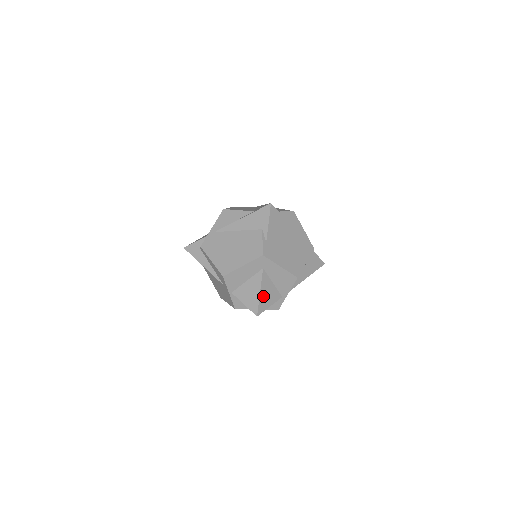
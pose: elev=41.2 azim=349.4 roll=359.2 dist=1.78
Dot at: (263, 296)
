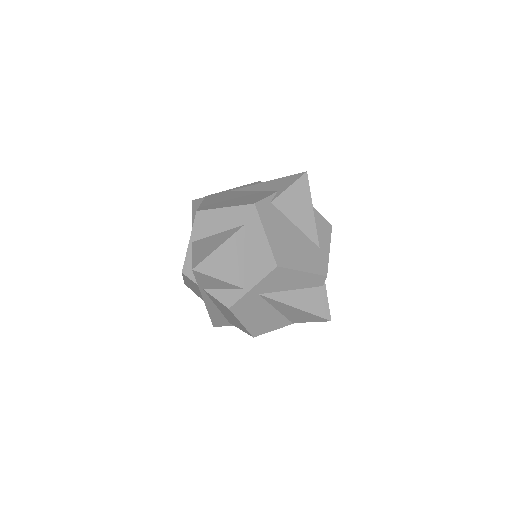
Dot at: (220, 256)
